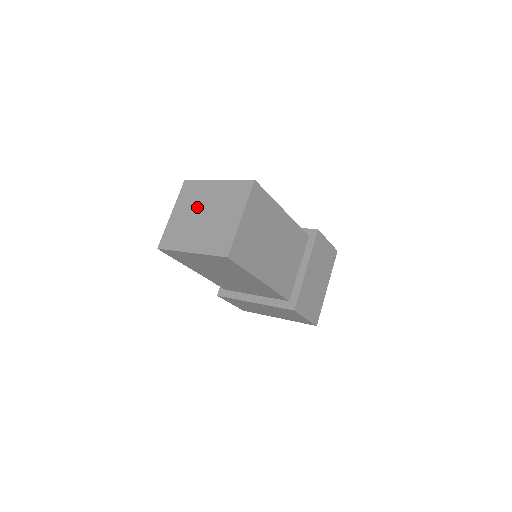
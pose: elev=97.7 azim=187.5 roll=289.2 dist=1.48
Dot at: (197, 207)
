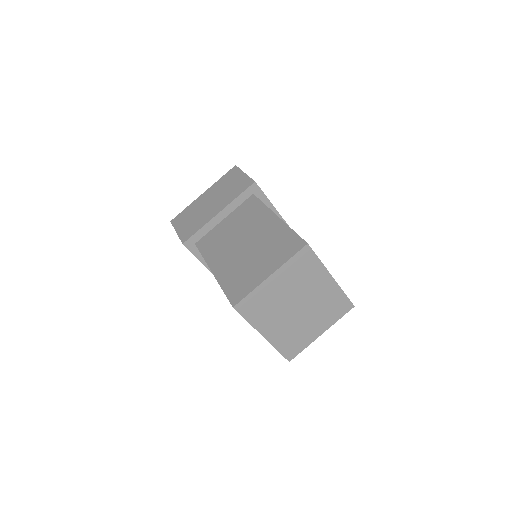
Dot at: (298, 292)
